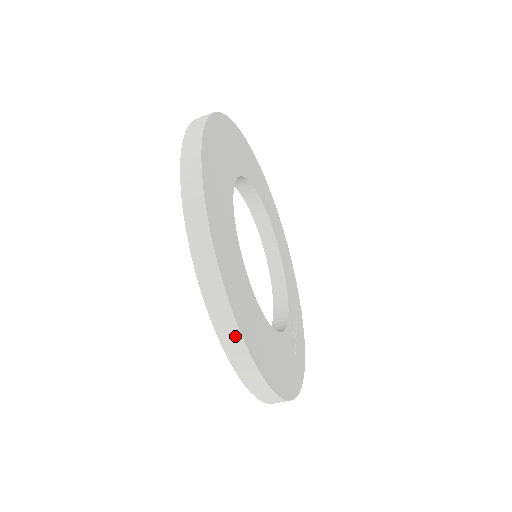
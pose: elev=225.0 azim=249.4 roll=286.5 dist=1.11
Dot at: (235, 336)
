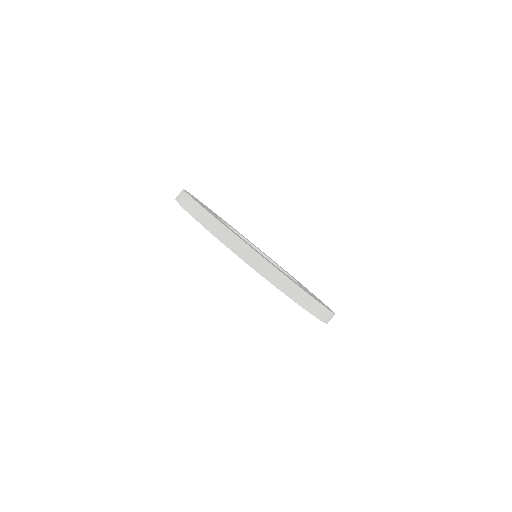
Dot at: (304, 295)
